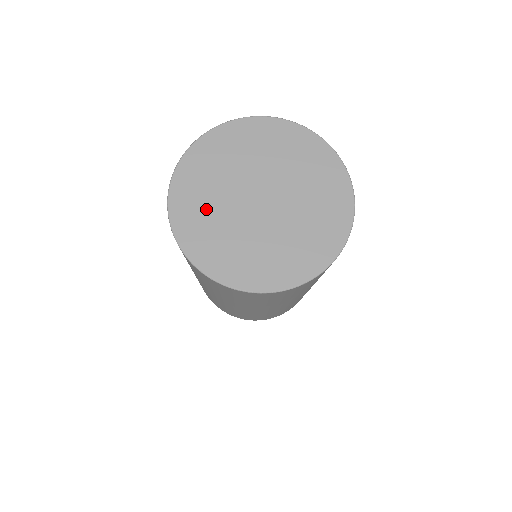
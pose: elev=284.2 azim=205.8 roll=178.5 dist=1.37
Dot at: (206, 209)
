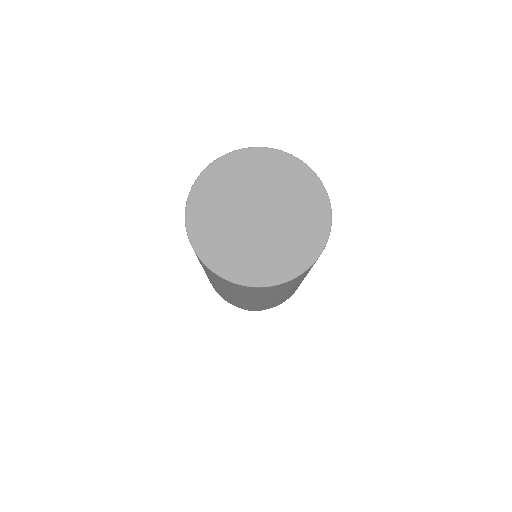
Dot at: (228, 185)
